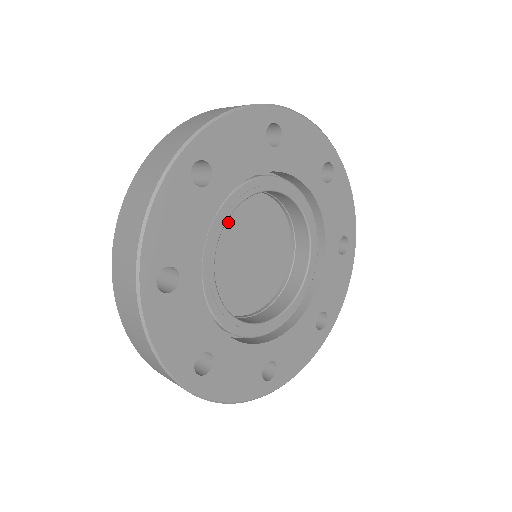
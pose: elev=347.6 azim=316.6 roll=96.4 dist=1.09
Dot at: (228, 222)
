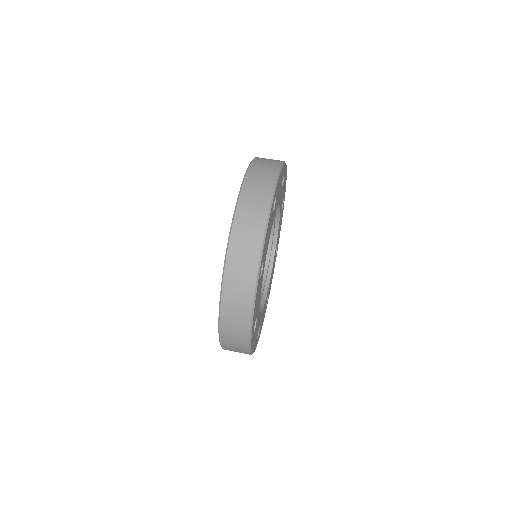
Dot at: occluded
